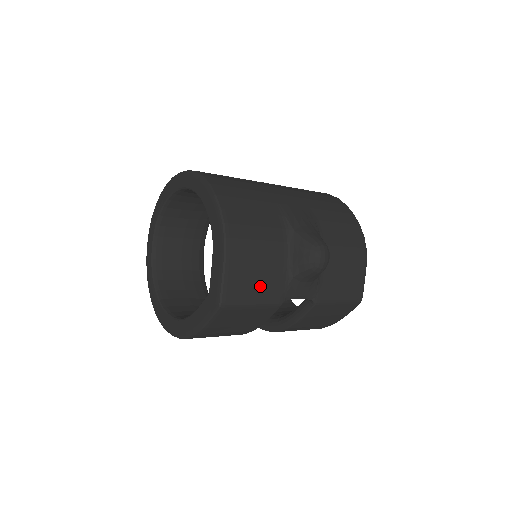
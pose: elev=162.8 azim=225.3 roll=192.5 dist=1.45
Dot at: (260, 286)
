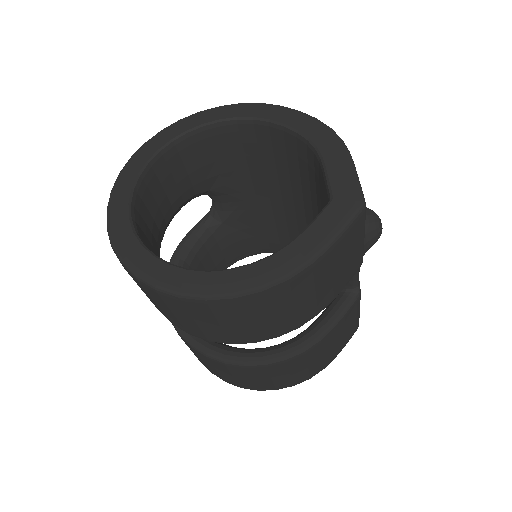
Dot at: occluded
